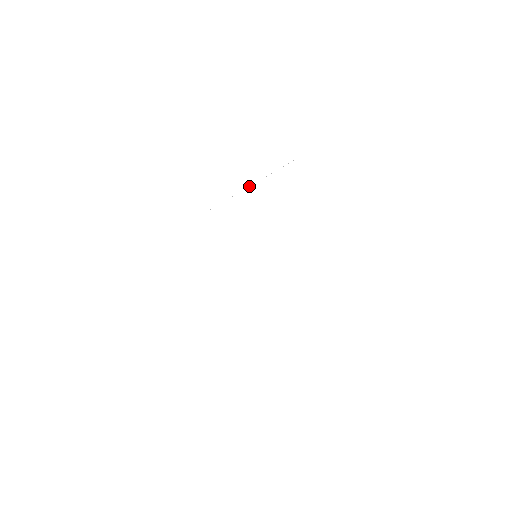
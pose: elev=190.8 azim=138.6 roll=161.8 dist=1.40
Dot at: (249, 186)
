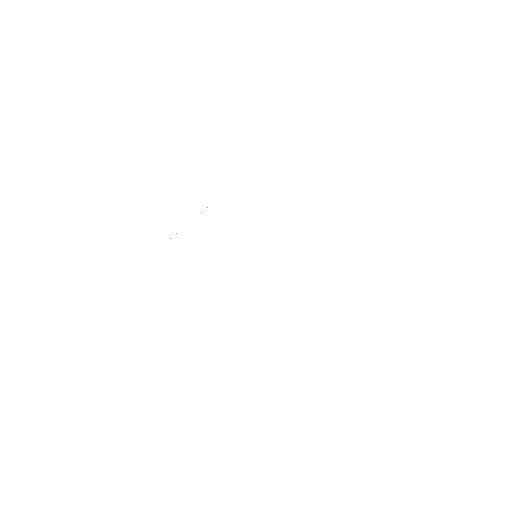
Dot at: occluded
